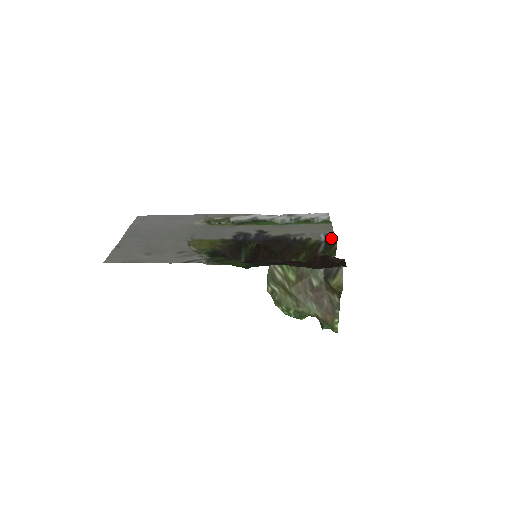
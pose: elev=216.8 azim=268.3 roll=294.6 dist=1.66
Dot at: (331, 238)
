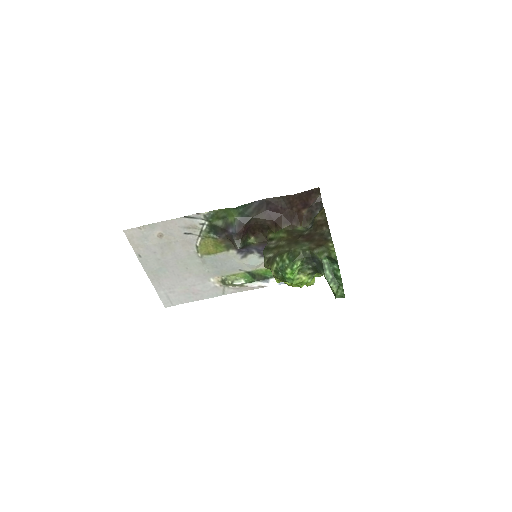
Dot at: occluded
